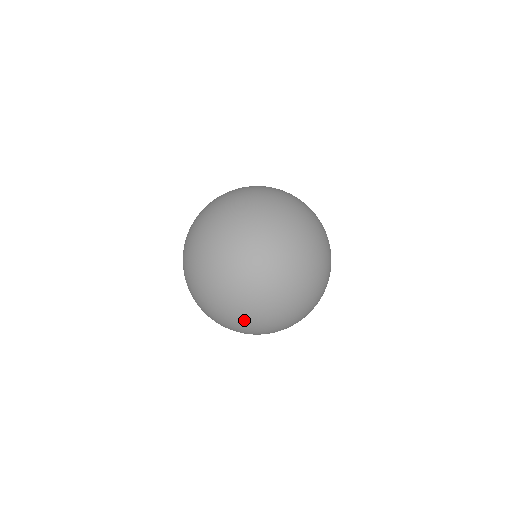
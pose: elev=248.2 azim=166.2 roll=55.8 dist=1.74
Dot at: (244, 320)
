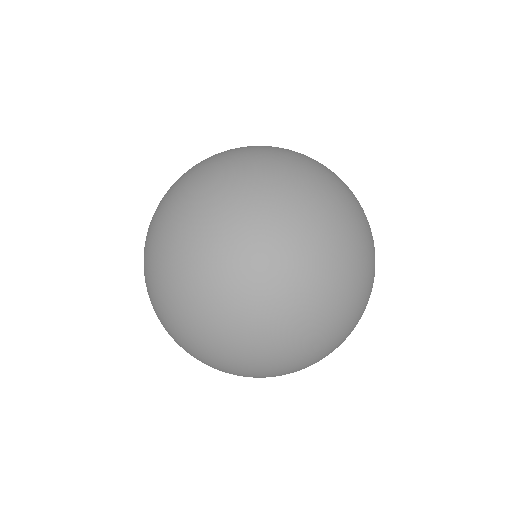
Dot at: (184, 308)
